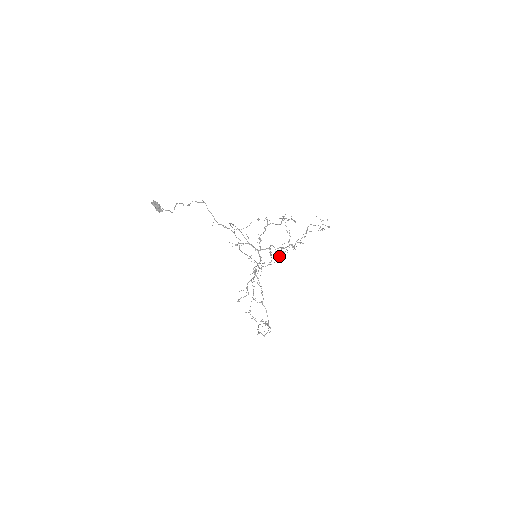
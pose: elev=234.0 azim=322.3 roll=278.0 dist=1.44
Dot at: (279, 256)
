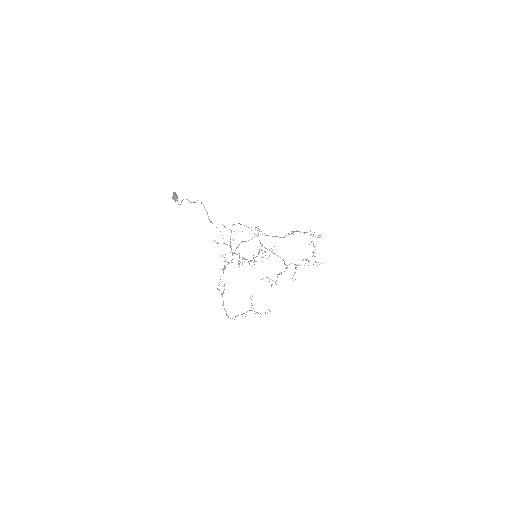
Dot at: (239, 264)
